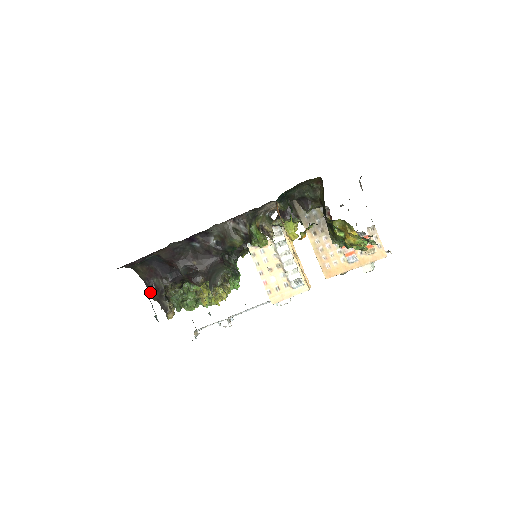
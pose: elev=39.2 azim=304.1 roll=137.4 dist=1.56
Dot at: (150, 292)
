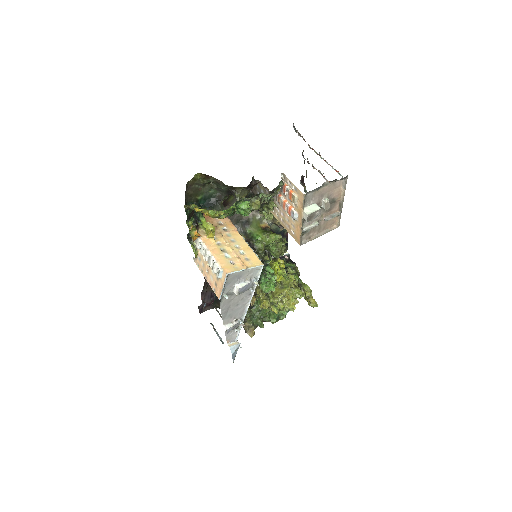
Dot at: occluded
